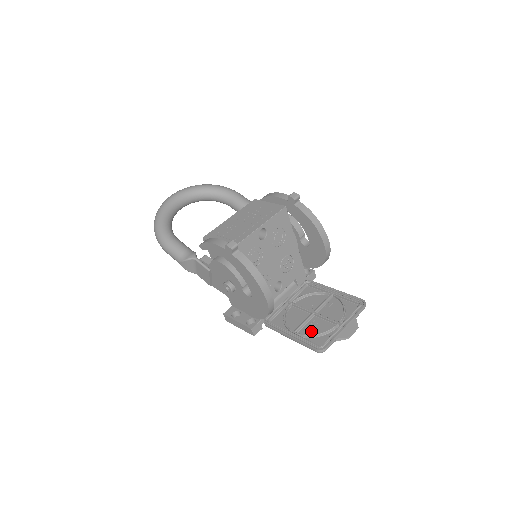
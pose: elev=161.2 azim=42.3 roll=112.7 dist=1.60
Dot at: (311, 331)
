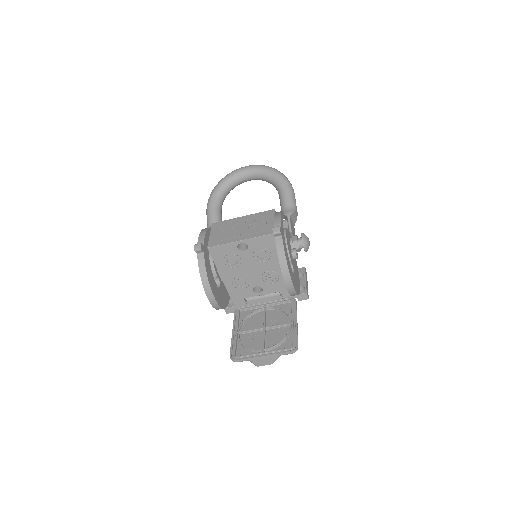
Dot at: (247, 340)
